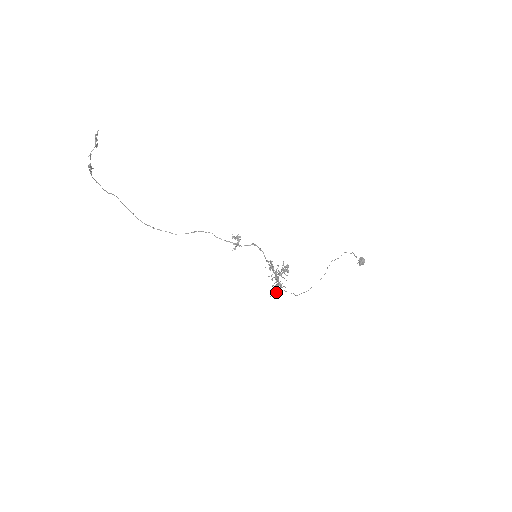
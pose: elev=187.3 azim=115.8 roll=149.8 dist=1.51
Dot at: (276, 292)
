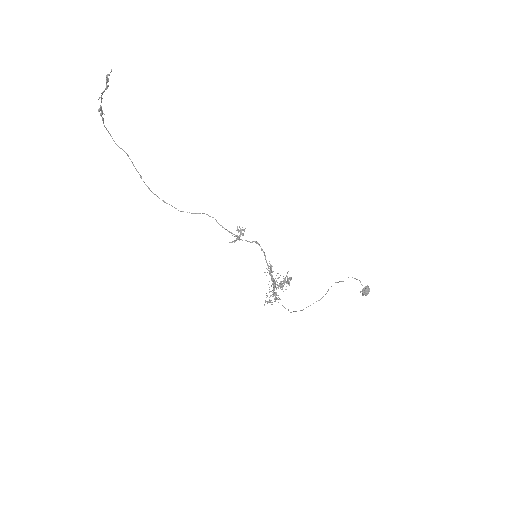
Dot at: (268, 302)
